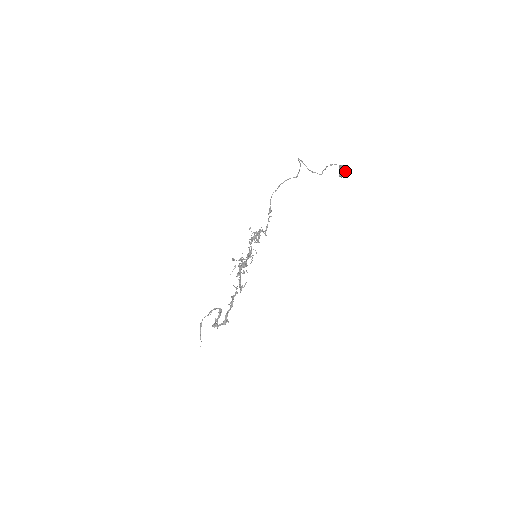
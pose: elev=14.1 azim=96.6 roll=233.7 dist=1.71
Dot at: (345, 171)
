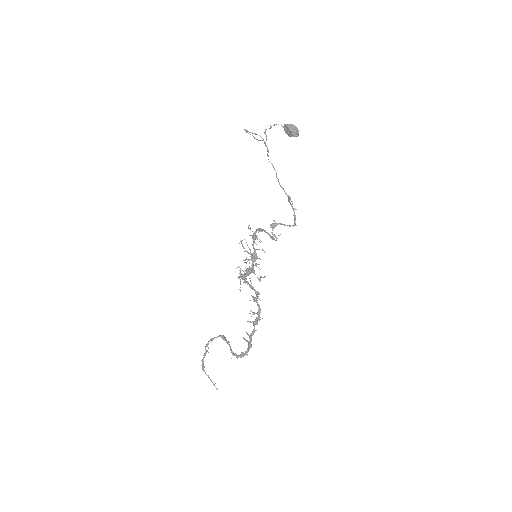
Dot at: (297, 129)
